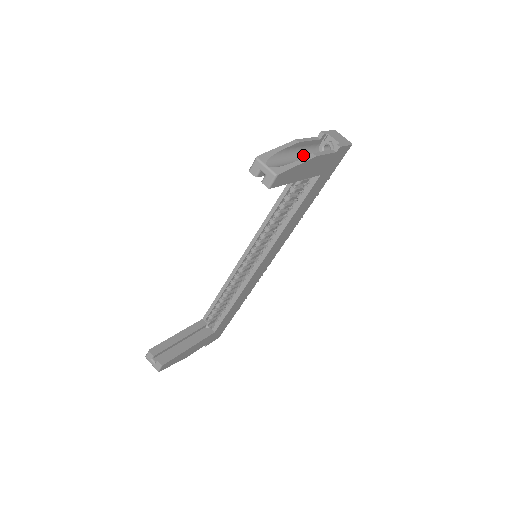
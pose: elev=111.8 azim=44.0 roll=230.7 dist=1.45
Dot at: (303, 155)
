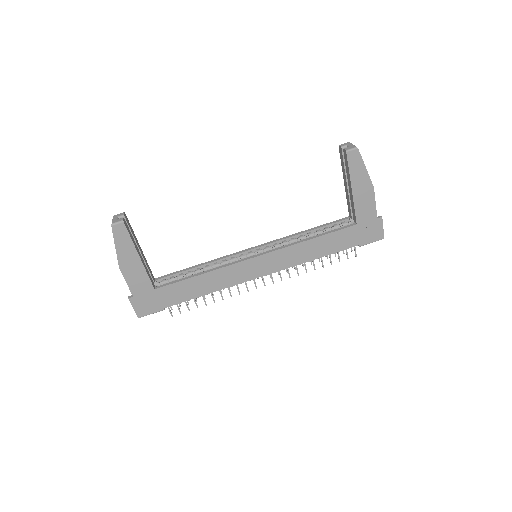
Dot at: occluded
